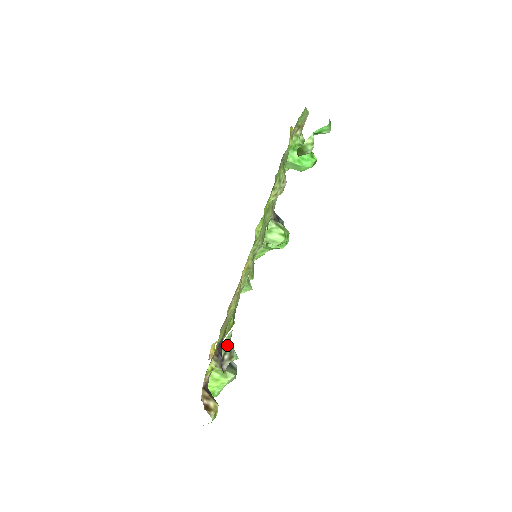
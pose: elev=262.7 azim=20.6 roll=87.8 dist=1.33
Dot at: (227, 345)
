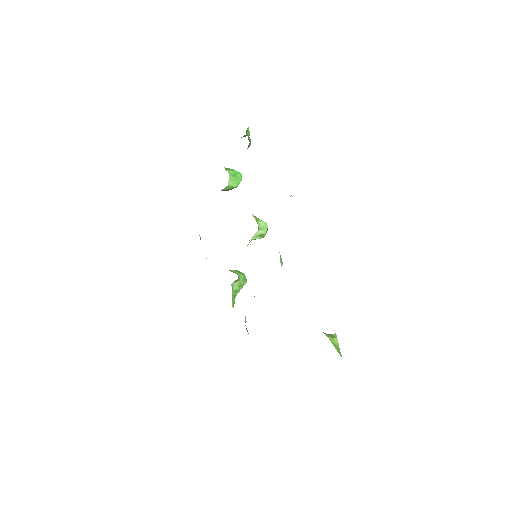
Dot at: occluded
